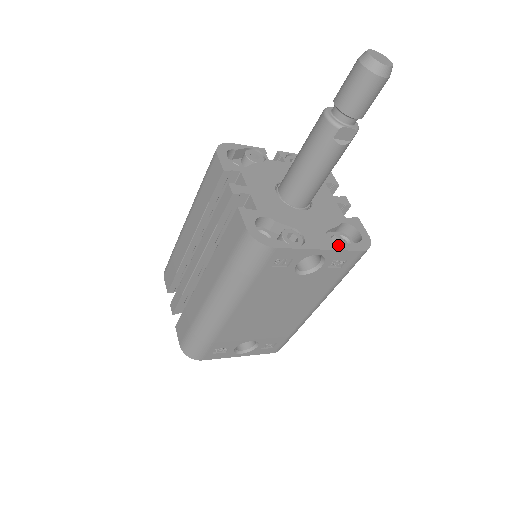
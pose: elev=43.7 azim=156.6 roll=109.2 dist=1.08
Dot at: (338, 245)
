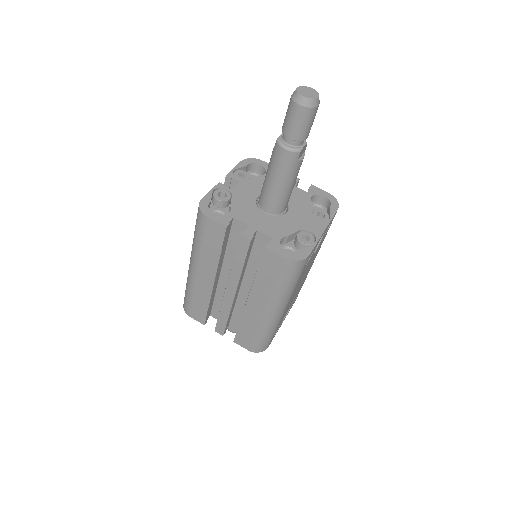
Dot at: (326, 218)
